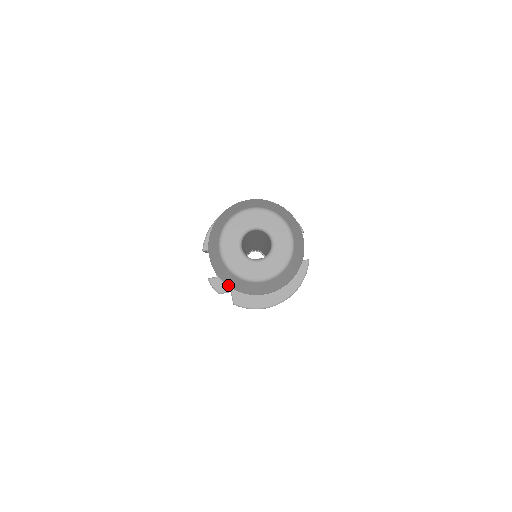
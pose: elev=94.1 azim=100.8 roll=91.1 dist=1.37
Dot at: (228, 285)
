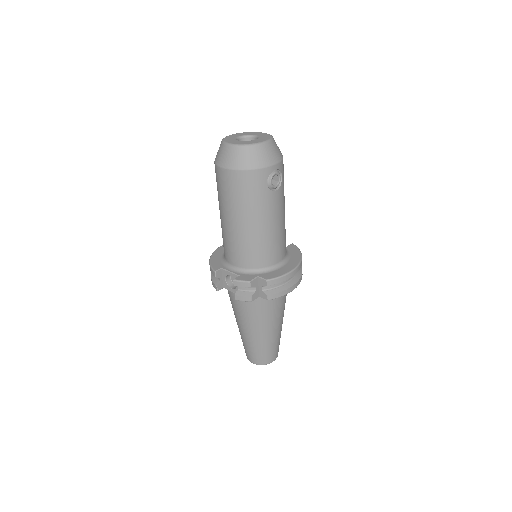
Dot at: (249, 168)
